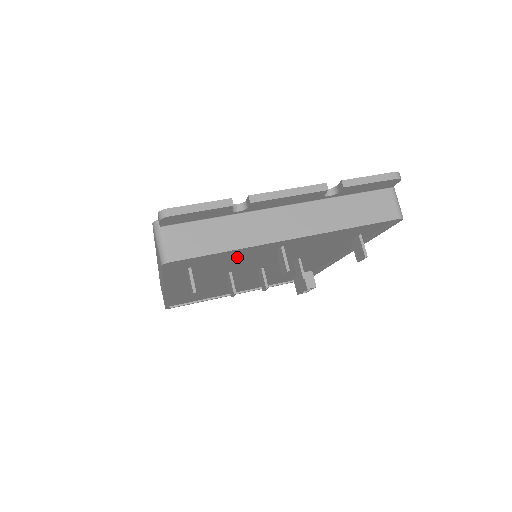
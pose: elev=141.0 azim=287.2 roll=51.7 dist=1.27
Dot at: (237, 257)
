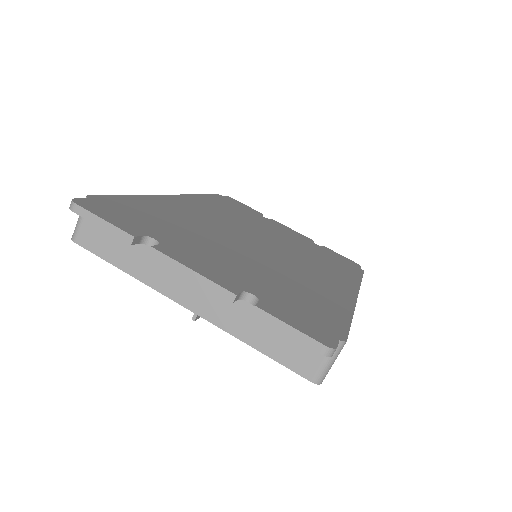
Dot at: occluded
